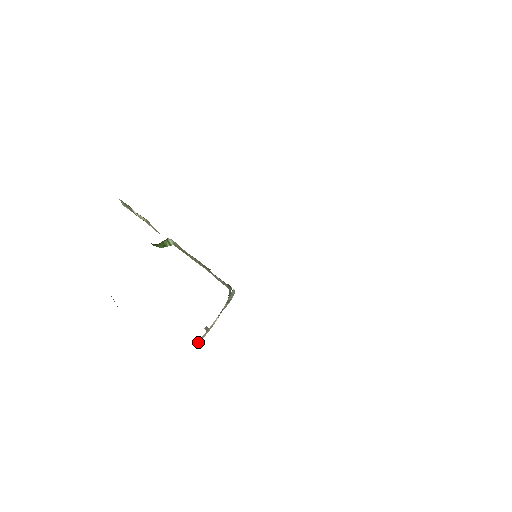
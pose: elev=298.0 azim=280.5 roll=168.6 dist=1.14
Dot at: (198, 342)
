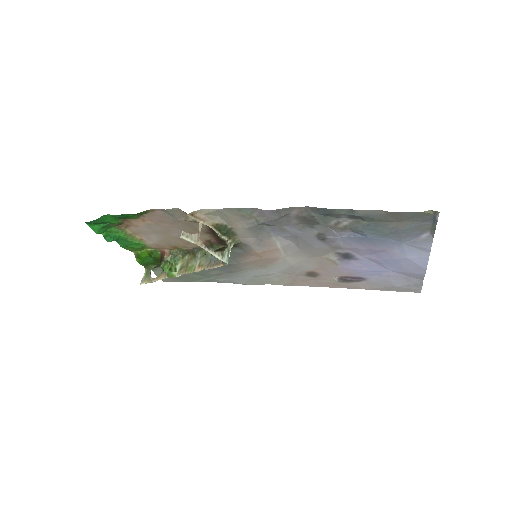
Dot at: (184, 236)
